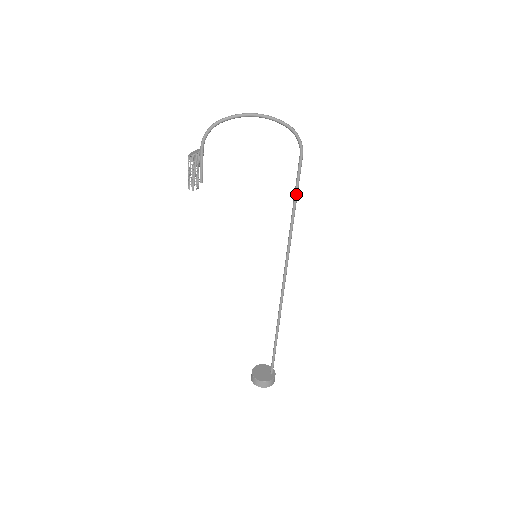
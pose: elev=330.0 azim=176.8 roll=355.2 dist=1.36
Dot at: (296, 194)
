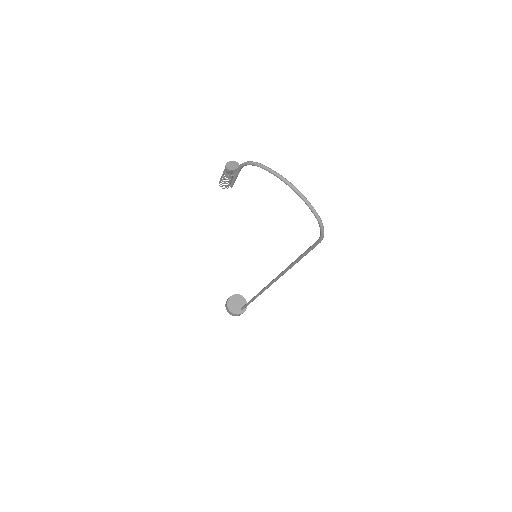
Dot at: (302, 256)
